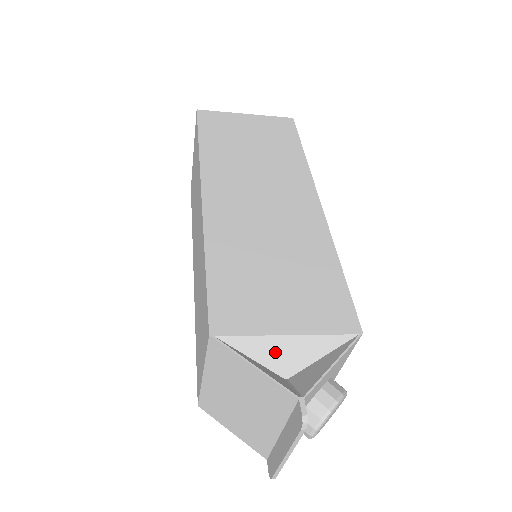
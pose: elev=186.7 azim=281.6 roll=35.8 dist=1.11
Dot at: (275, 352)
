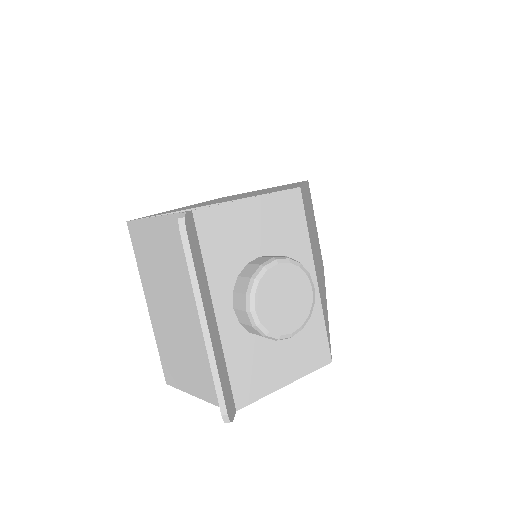
Dot at: occluded
